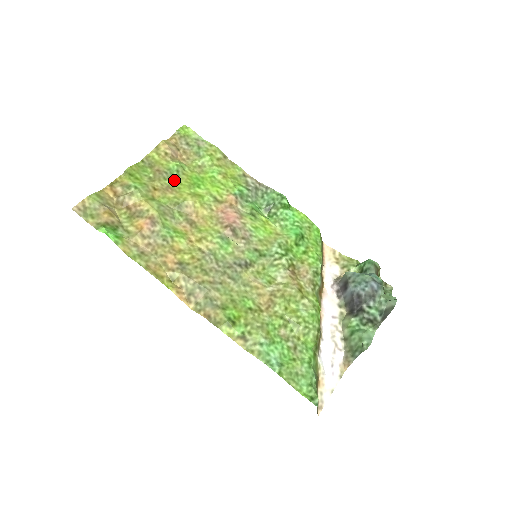
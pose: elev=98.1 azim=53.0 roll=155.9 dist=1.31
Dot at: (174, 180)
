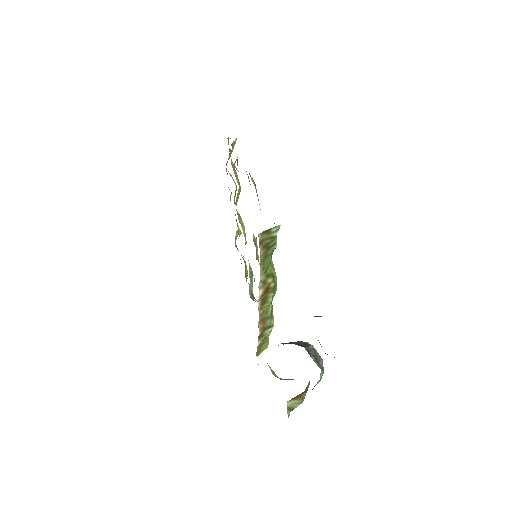
Dot at: occluded
